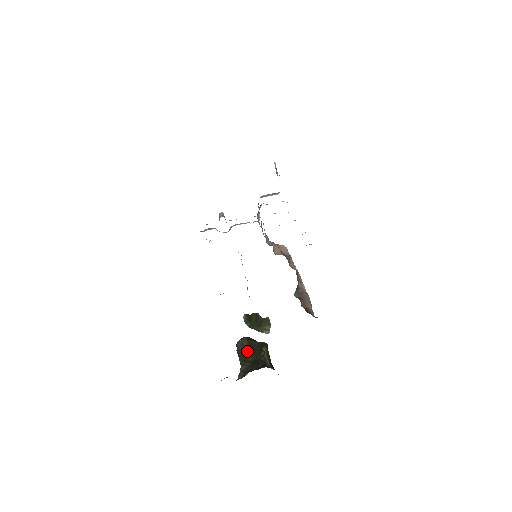
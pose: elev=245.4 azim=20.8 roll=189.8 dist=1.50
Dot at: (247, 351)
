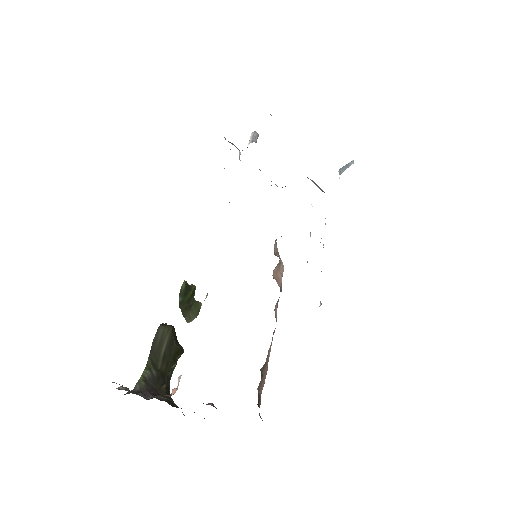
Dot at: (163, 351)
